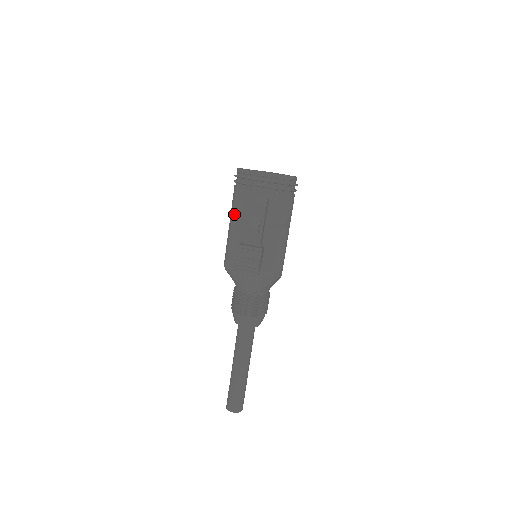
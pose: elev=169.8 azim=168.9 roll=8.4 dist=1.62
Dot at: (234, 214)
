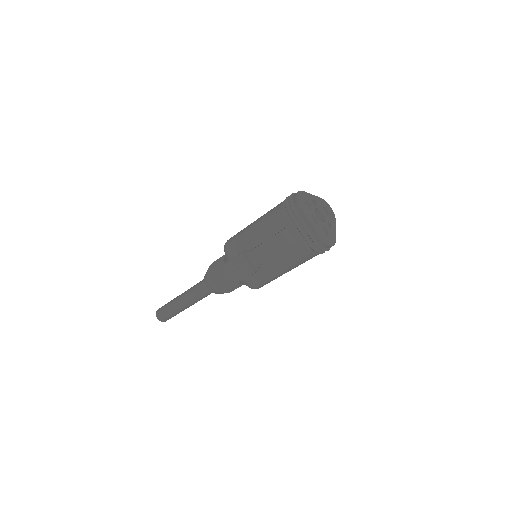
Dot at: (262, 223)
